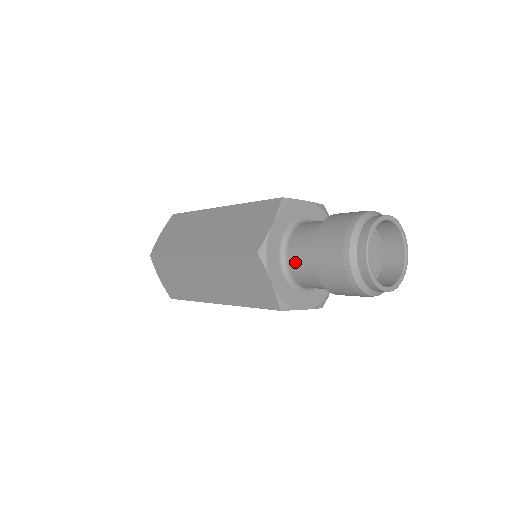
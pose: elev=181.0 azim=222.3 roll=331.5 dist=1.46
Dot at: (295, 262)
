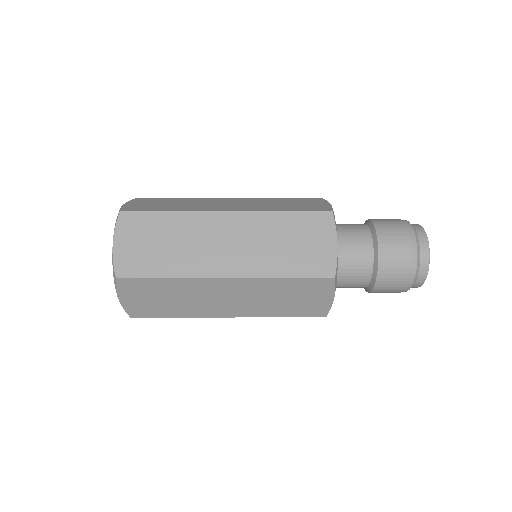
Dot at: (348, 240)
